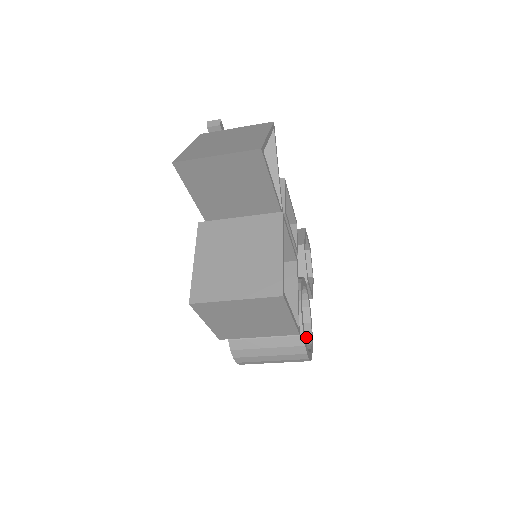
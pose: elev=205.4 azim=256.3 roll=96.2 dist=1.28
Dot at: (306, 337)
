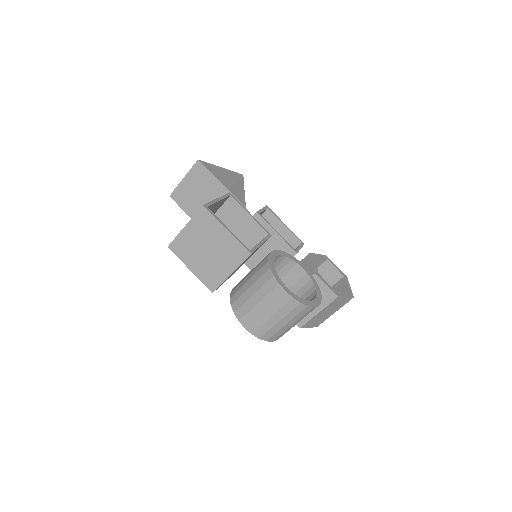
Dot at: occluded
